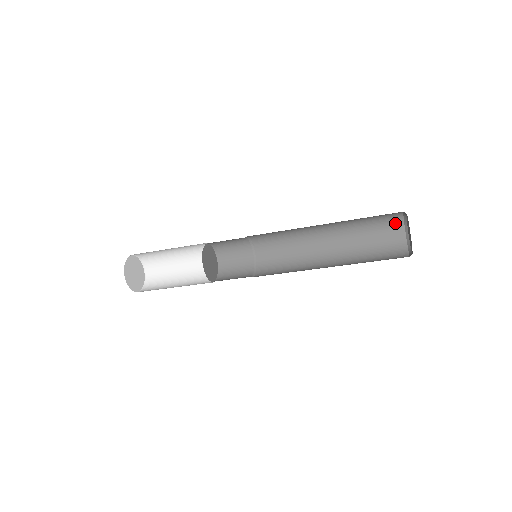
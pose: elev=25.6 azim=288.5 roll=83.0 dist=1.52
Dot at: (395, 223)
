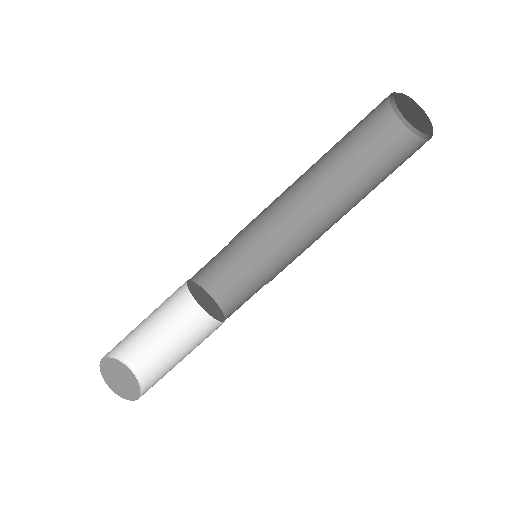
Dot at: (400, 137)
